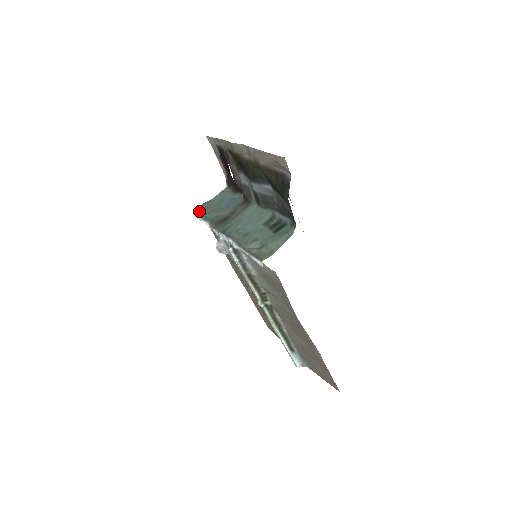
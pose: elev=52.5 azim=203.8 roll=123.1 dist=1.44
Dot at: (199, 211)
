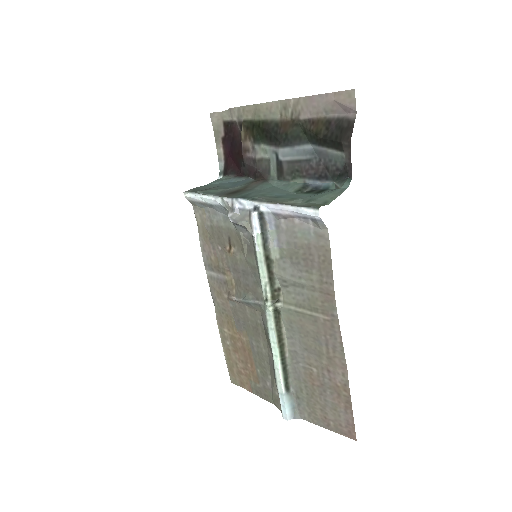
Dot at: (194, 190)
